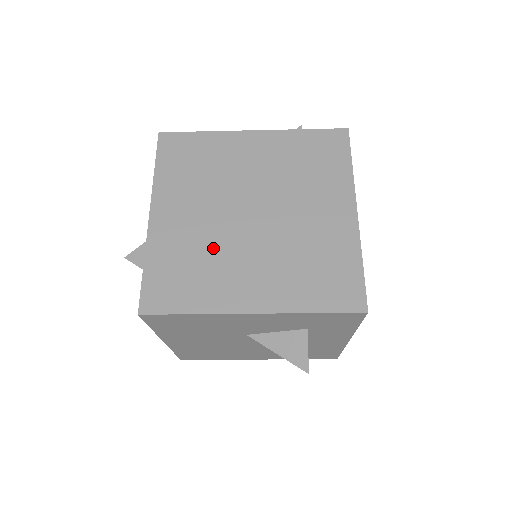
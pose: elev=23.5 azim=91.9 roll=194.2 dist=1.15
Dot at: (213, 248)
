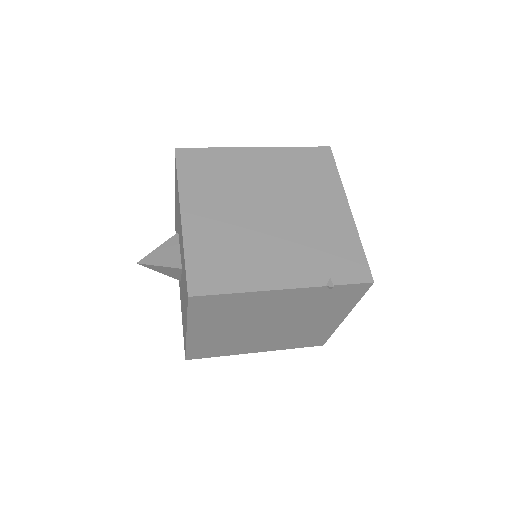
Dot at: (236, 340)
